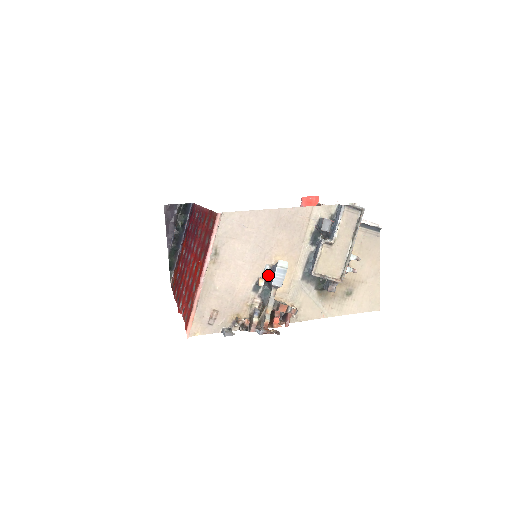
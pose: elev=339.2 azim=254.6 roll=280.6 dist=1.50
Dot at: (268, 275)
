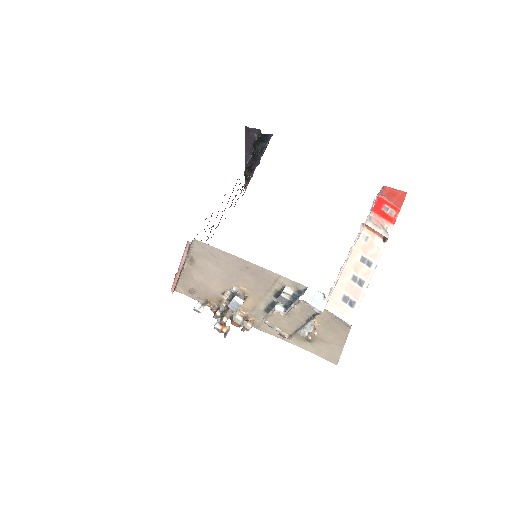
Dot at: (234, 294)
